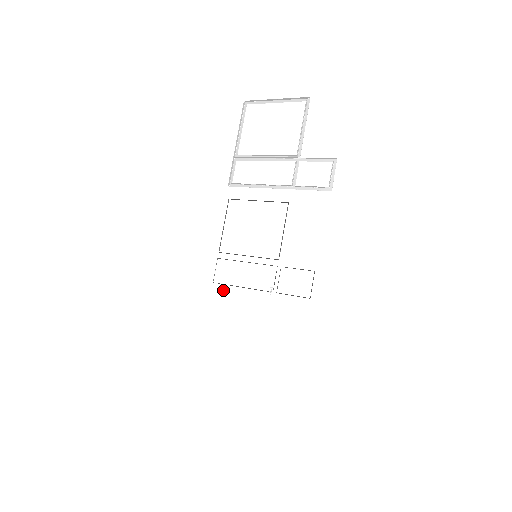
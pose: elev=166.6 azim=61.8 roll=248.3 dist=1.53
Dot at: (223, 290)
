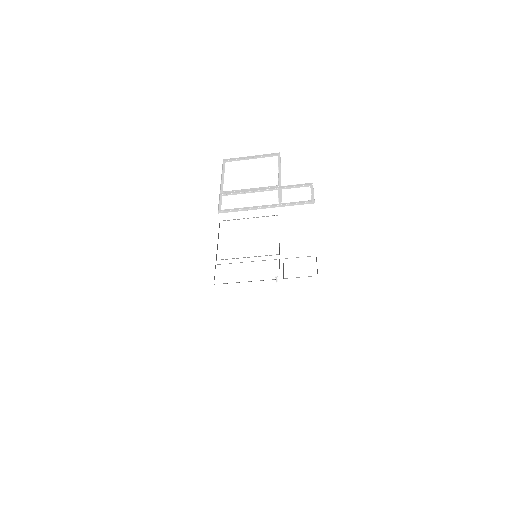
Dot at: (226, 288)
